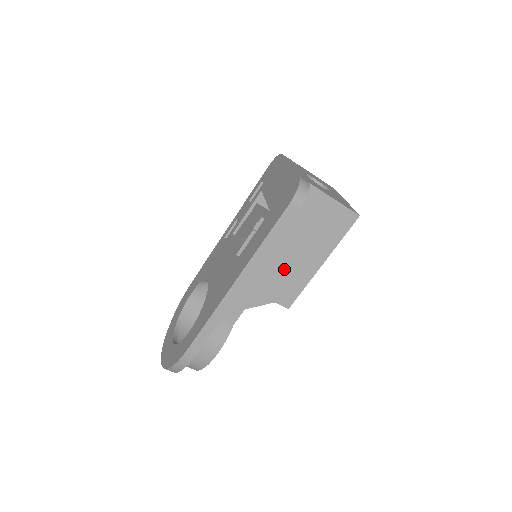
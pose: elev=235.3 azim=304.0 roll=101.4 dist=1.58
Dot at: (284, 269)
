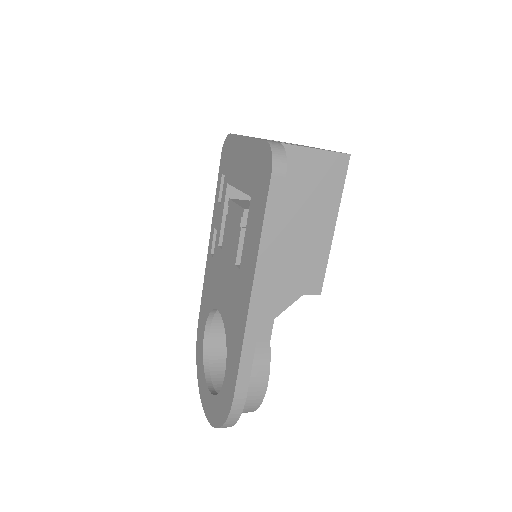
Dot at: (296, 253)
